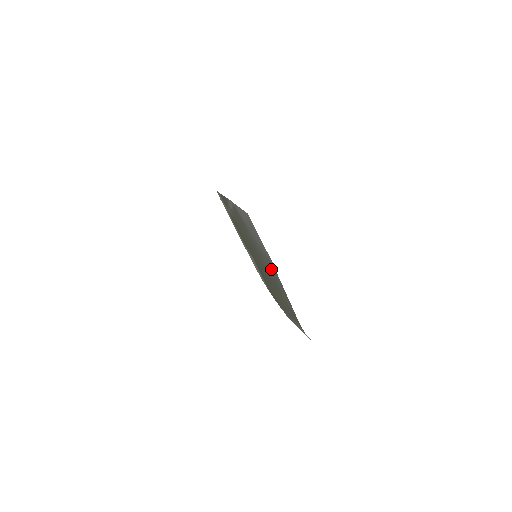
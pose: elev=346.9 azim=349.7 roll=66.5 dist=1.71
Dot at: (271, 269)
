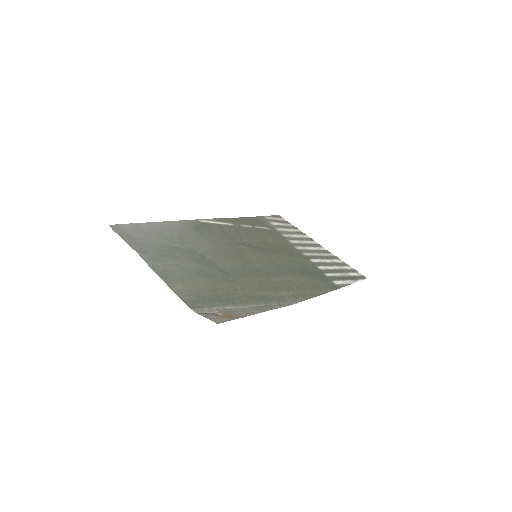
Dot at: (181, 261)
